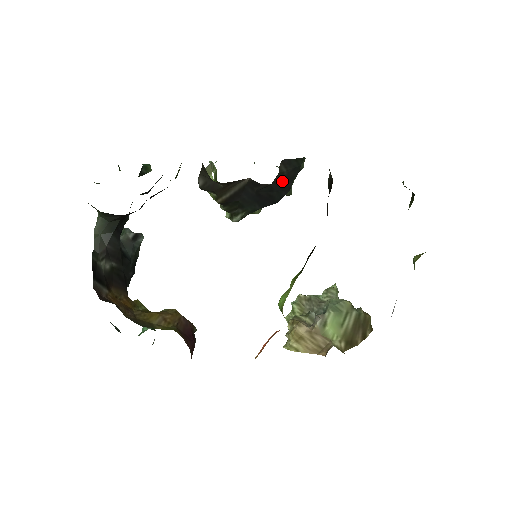
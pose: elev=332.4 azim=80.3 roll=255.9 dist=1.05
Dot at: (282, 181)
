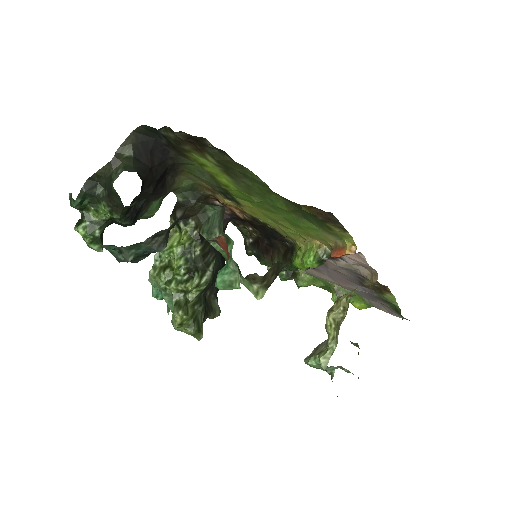
Dot at: occluded
